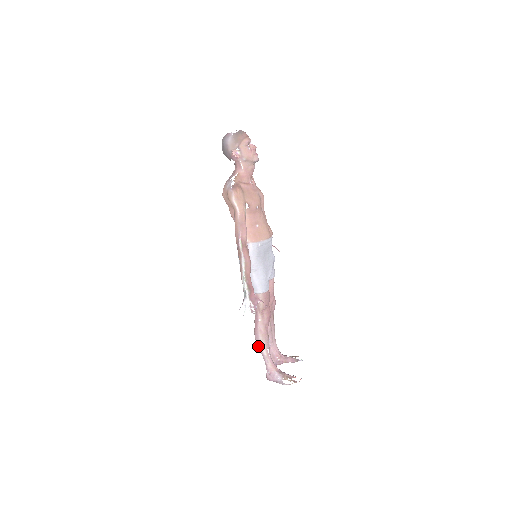
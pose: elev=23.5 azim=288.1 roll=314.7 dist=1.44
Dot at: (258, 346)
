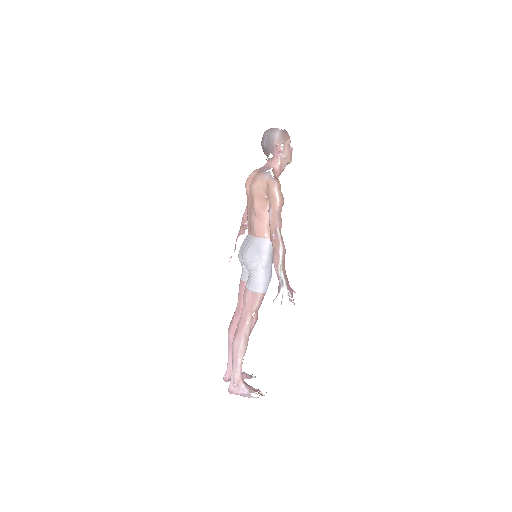
Dot at: (234, 353)
